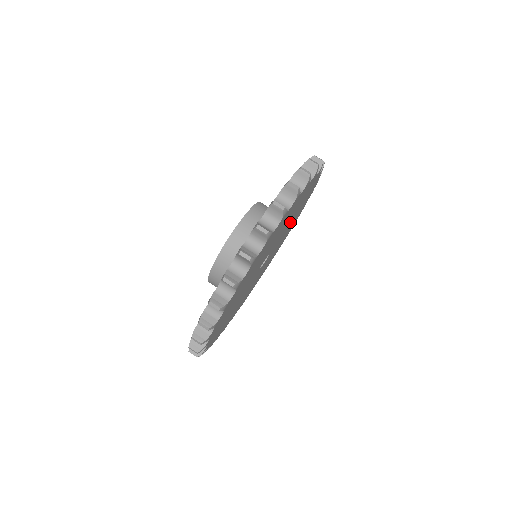
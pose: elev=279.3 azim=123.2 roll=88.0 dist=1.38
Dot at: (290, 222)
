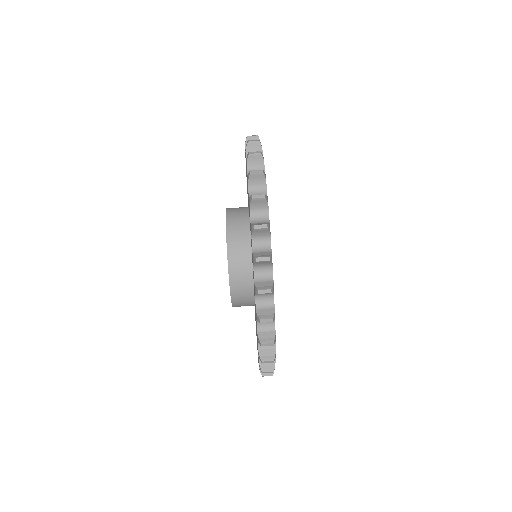
Dot at: occluded
